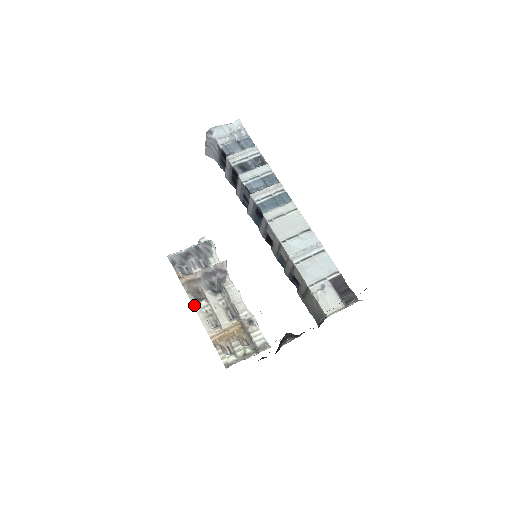
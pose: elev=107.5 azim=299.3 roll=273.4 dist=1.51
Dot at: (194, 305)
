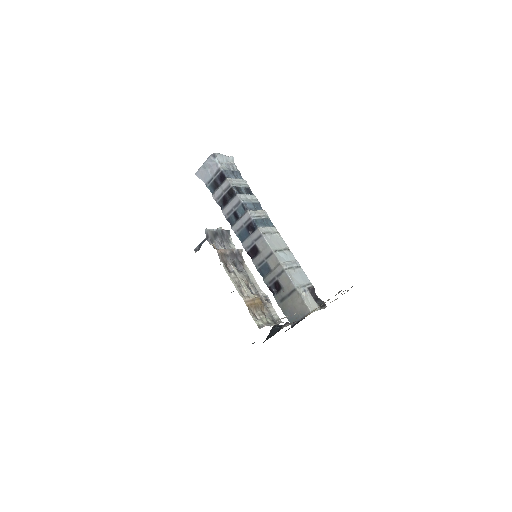
Dot at: (228, 274)
